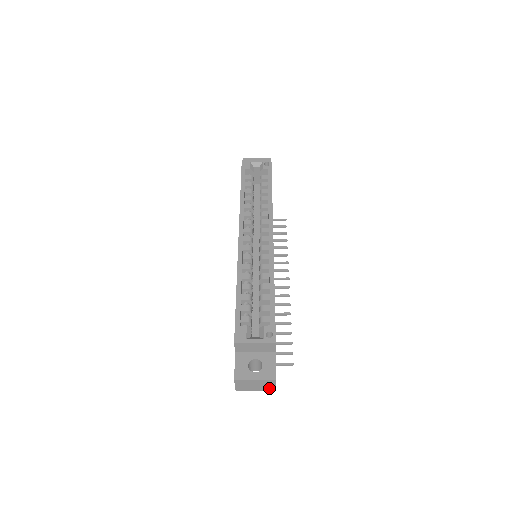
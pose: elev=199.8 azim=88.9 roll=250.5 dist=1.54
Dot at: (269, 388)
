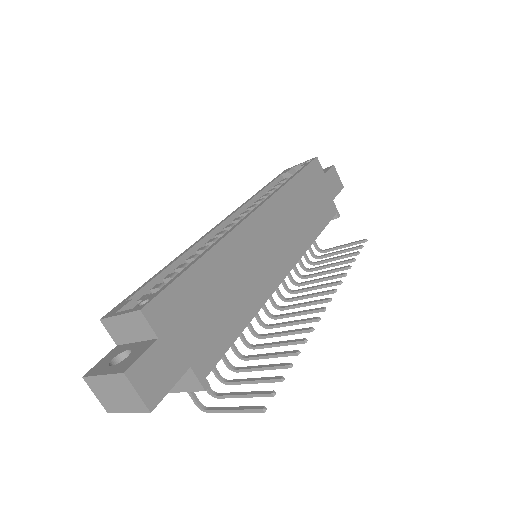
Dot at: (137, 404)
